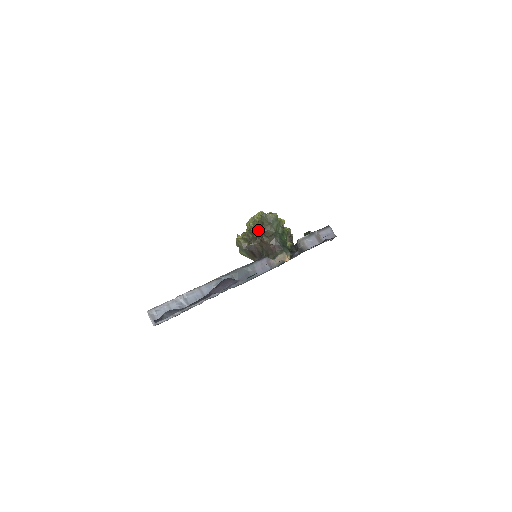
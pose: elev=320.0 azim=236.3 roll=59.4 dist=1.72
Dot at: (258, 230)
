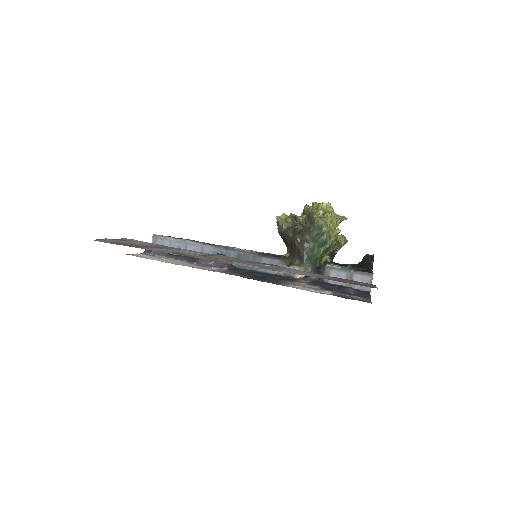
Dot at: (305, 222)
